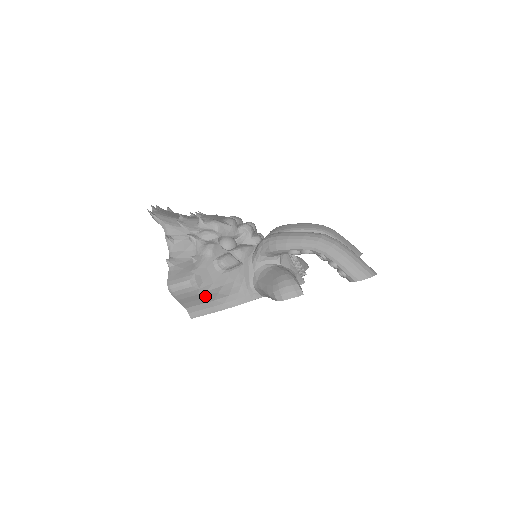
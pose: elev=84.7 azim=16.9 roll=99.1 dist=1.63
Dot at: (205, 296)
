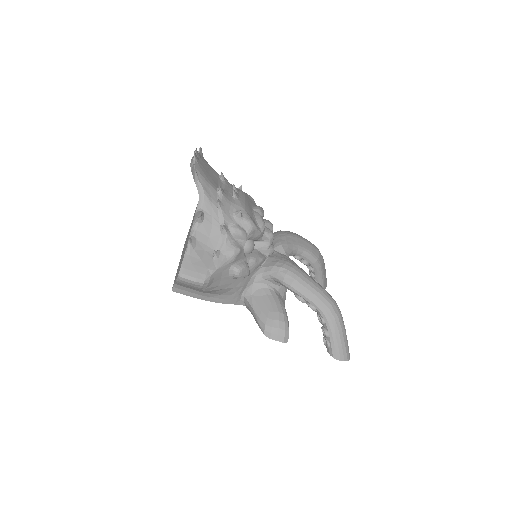
Dot at: (203, 291)
